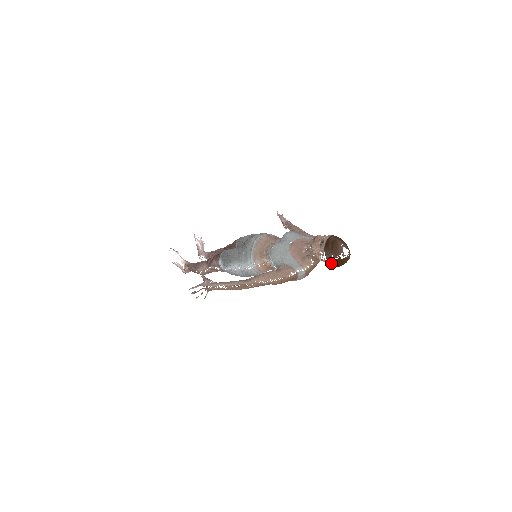
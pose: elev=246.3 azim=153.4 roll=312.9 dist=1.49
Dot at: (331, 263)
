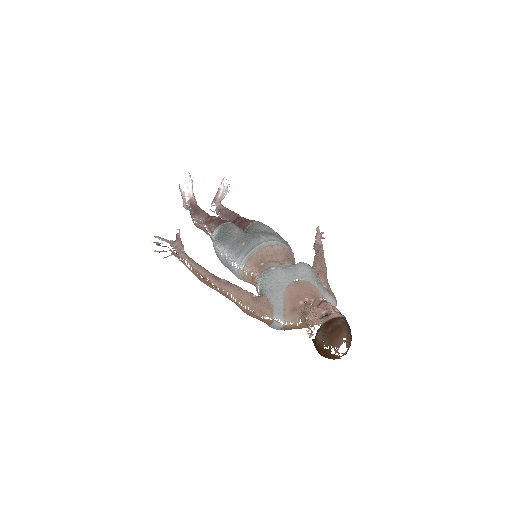
Dot at: (316, 346)
